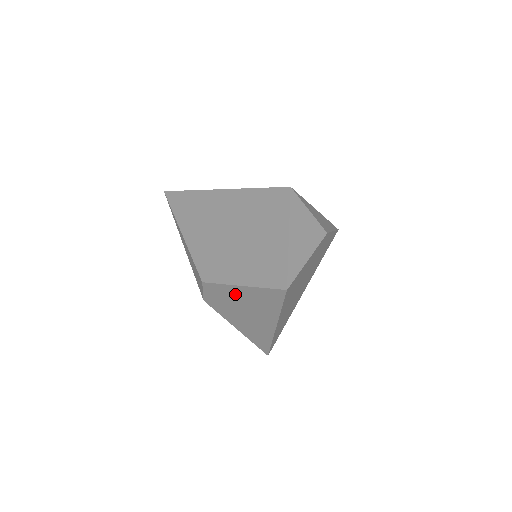
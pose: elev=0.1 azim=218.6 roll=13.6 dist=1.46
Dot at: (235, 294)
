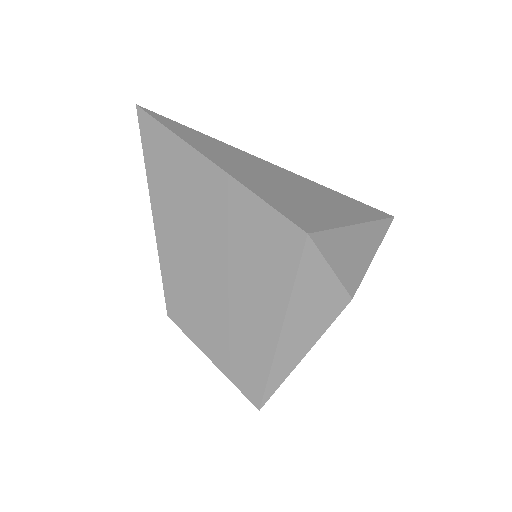
Dot at: occluded
